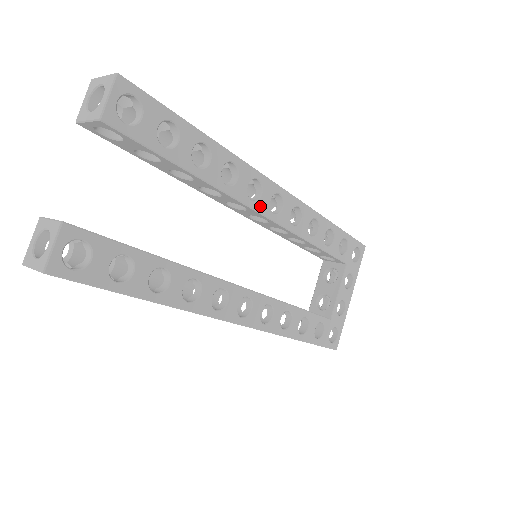
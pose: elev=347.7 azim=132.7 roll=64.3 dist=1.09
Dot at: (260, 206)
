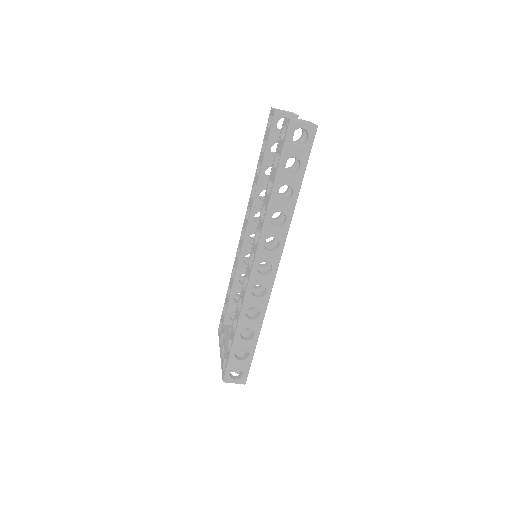
Dot at: occluded
